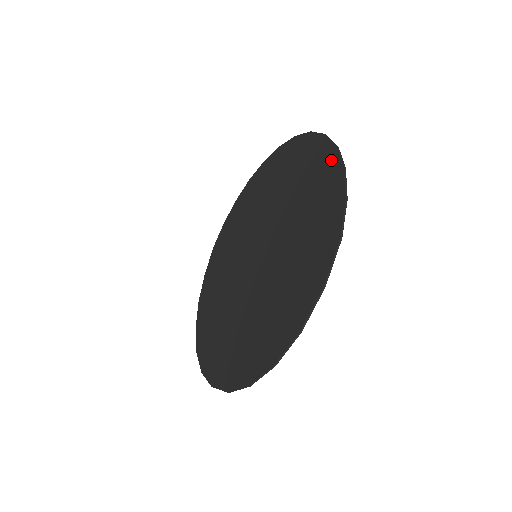
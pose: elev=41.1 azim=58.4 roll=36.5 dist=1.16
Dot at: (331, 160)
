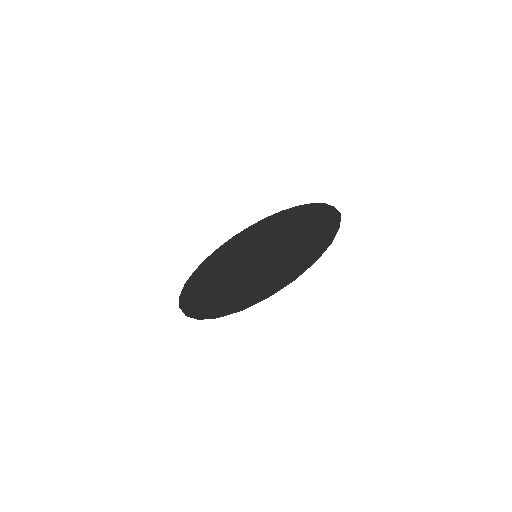
Dot at: (311, 207)
